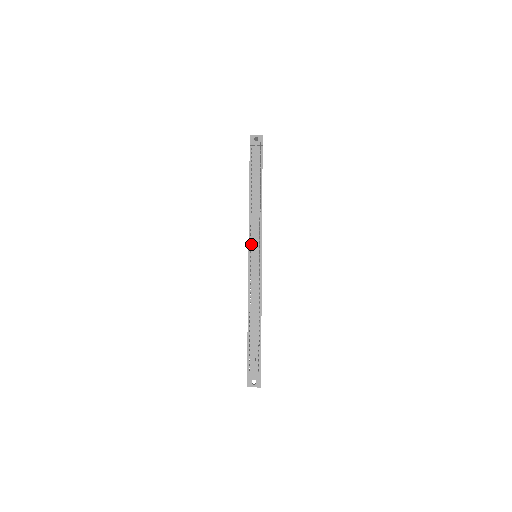
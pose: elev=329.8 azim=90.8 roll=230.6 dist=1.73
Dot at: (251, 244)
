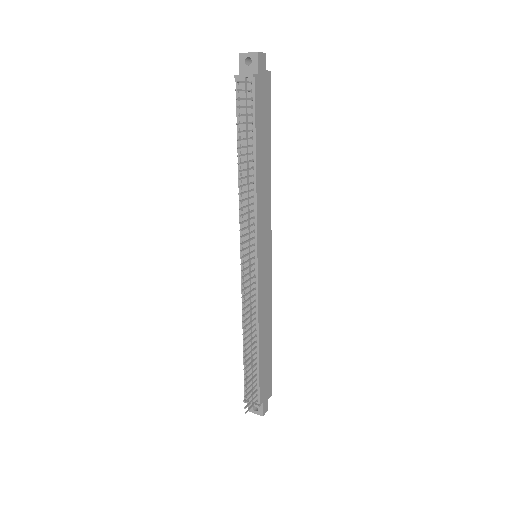
Dot at: occluded
